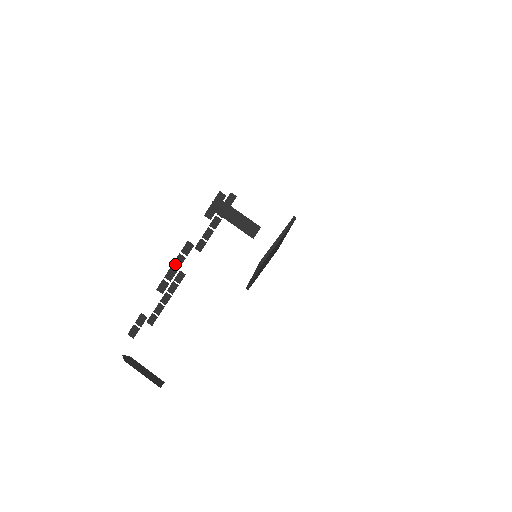
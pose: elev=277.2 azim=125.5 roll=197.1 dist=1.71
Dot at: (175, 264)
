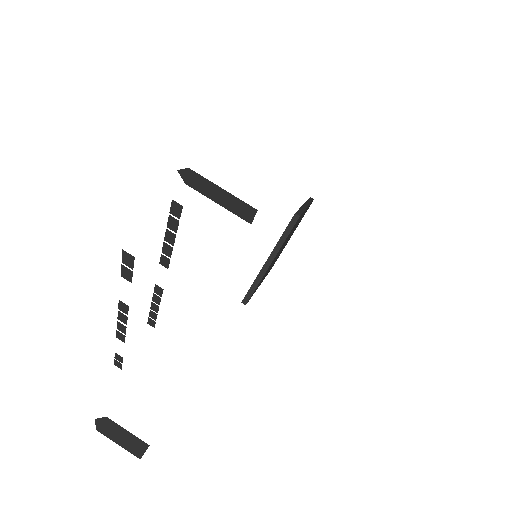
Dot at: (120, 320)
